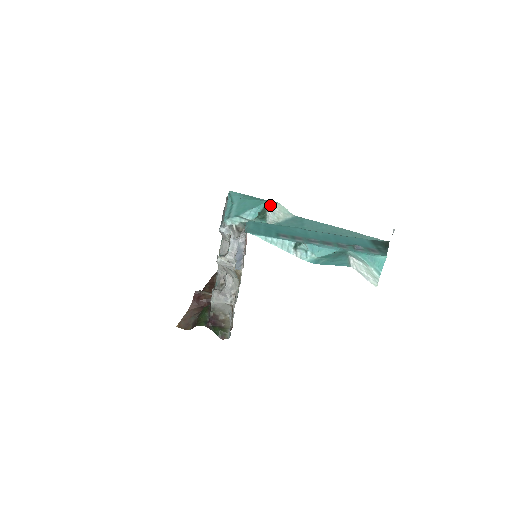
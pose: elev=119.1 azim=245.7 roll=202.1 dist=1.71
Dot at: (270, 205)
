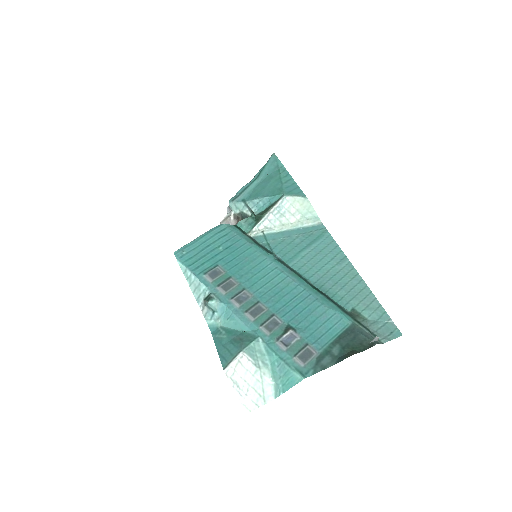
Dot at: (285, 201)
